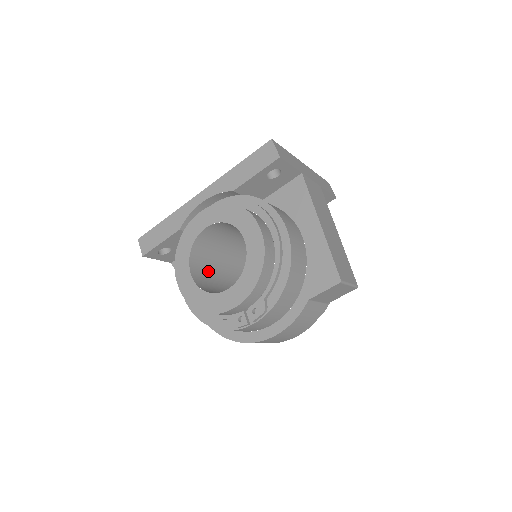
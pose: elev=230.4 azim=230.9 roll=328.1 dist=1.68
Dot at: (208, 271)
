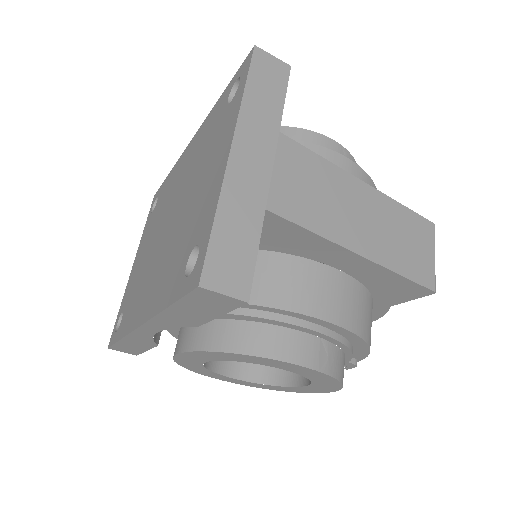
Dot at: occluded
